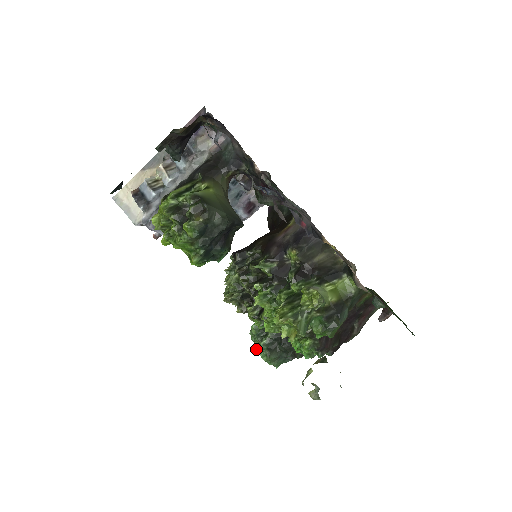
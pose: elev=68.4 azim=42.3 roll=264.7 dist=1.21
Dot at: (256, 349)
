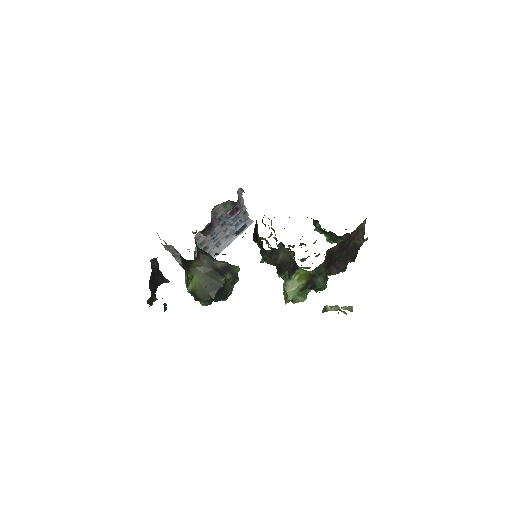
Dot at: occluded
